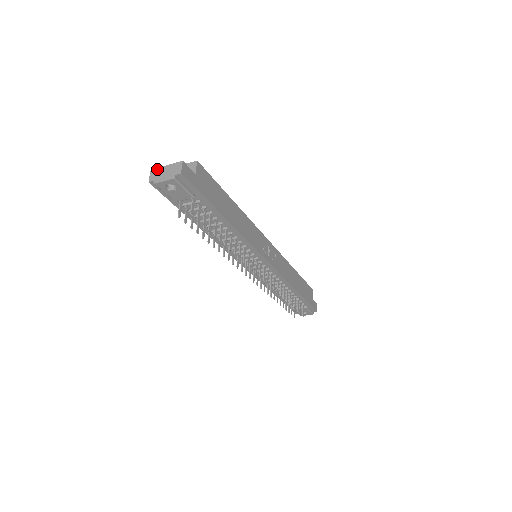
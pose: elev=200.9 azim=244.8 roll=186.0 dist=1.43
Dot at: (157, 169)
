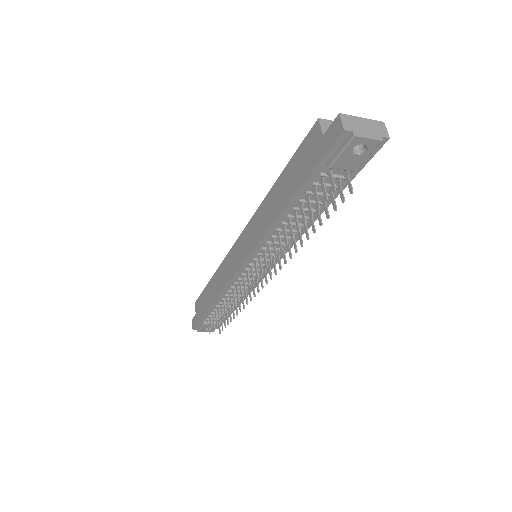
Dot at: (350, 116)
